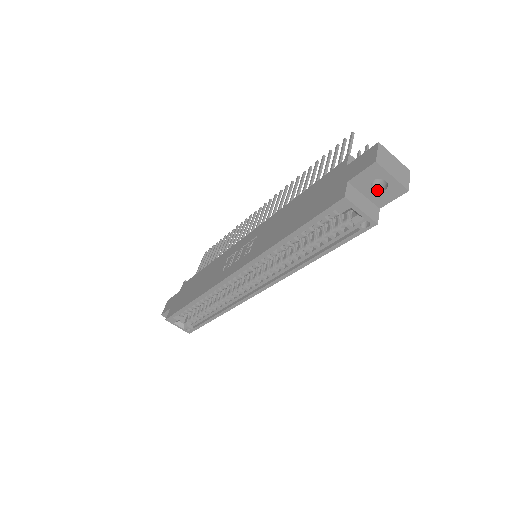
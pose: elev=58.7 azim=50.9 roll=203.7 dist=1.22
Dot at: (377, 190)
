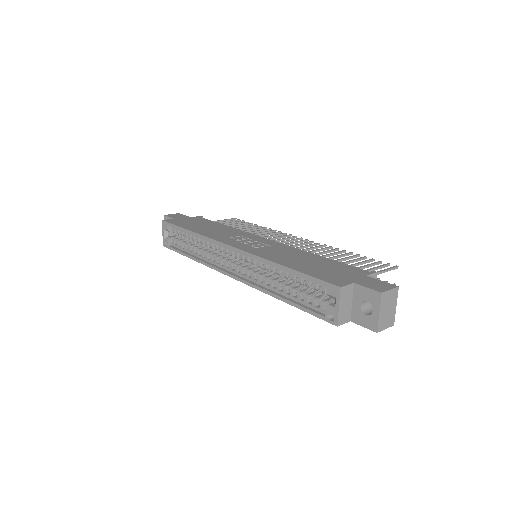
Dot at: (362, 309)
